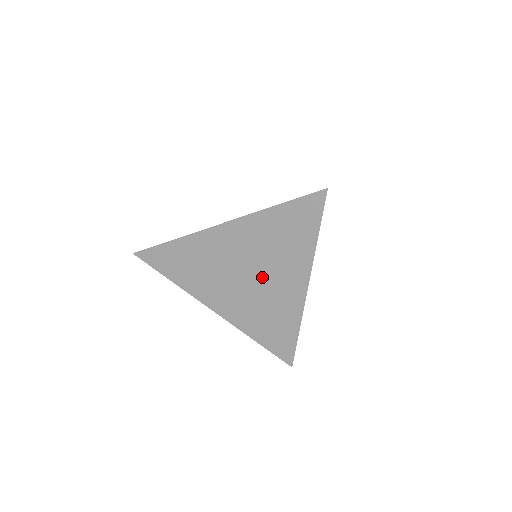
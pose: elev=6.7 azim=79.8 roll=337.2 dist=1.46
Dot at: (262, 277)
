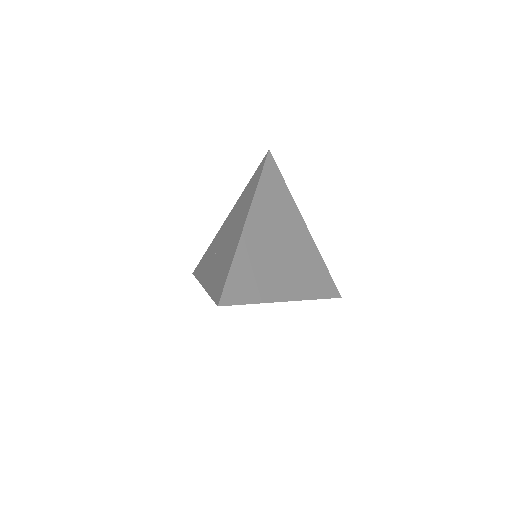
Dot at: (230, 234)
